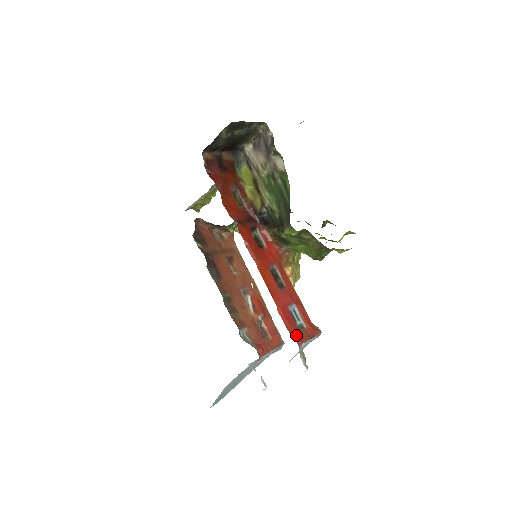
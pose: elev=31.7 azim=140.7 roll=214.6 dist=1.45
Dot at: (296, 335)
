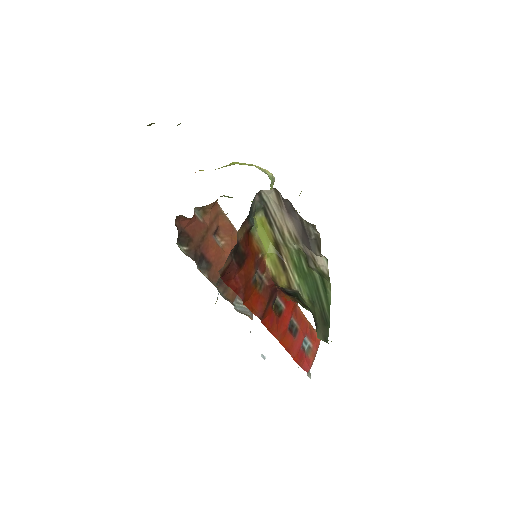
Dot at: (306, 366)
